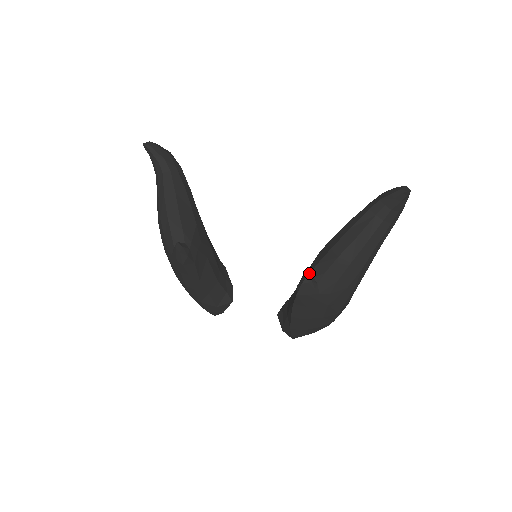
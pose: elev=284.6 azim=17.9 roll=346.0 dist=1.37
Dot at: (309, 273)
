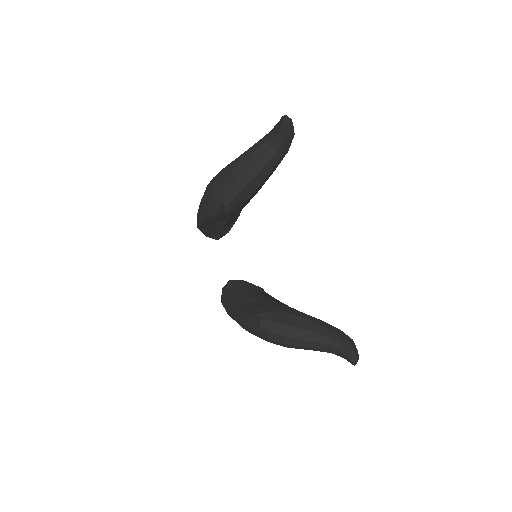
Dot at: (262, 318)
